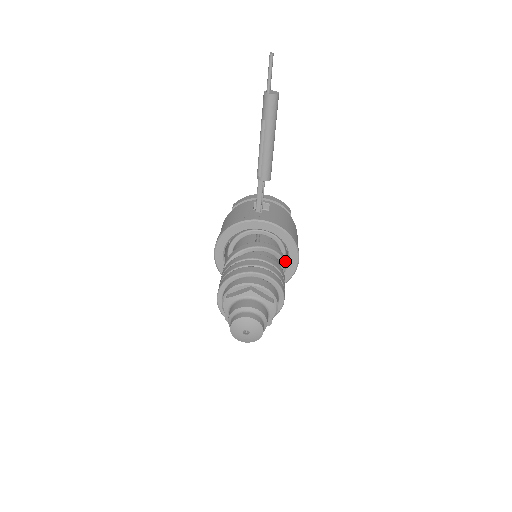
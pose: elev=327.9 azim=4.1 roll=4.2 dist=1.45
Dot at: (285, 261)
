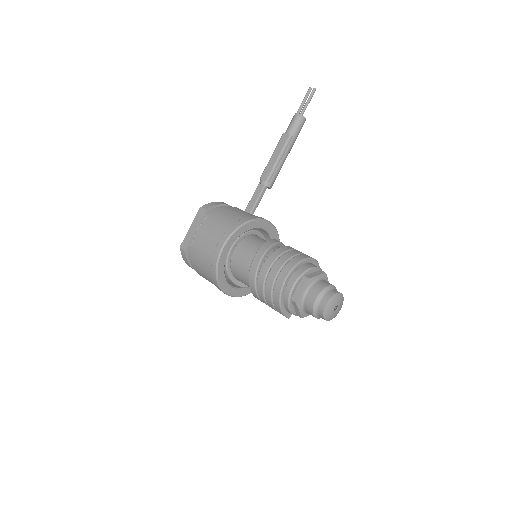
Dot at: occluded
